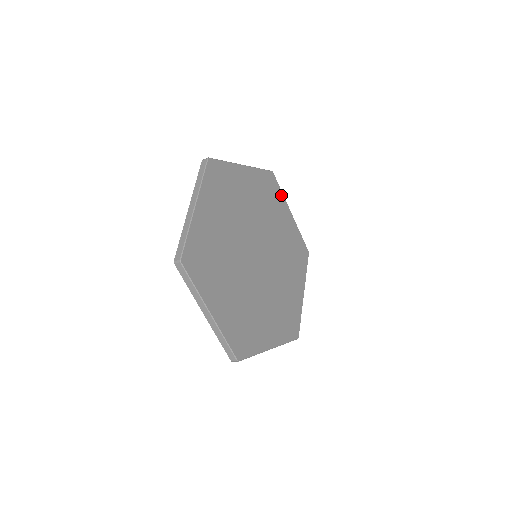
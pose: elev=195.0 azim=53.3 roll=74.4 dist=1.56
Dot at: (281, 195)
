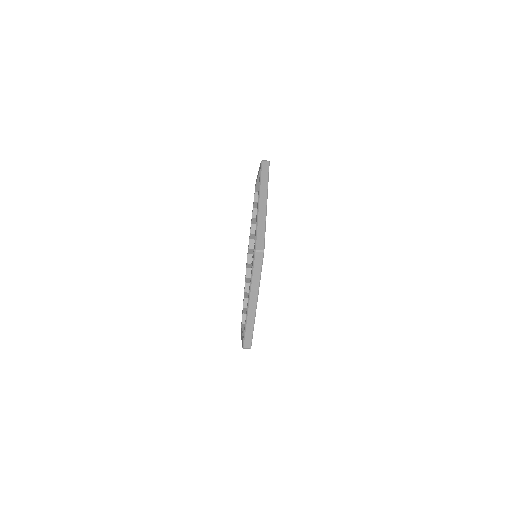
Dot at: occluded
